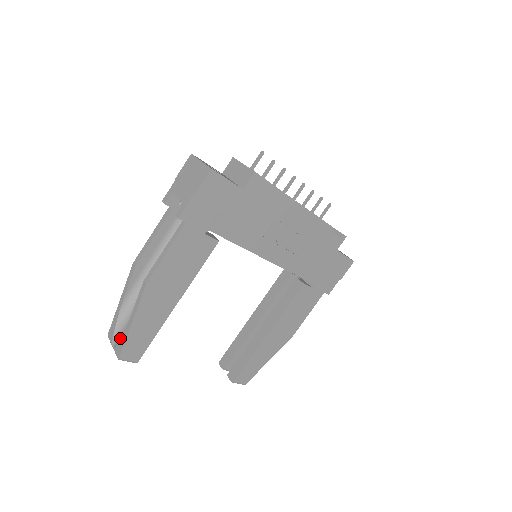
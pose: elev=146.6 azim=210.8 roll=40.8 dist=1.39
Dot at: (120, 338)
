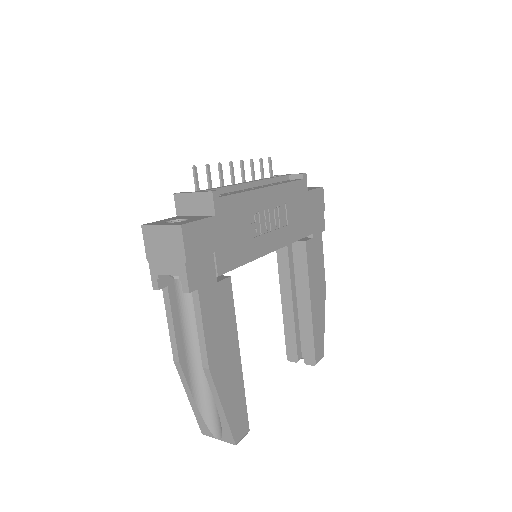
Dot at: (219, 428)
